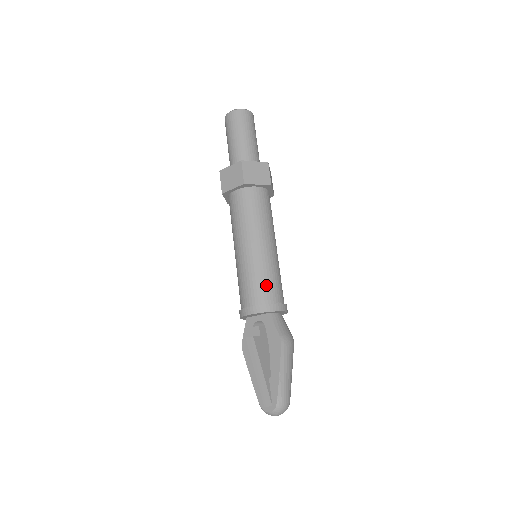
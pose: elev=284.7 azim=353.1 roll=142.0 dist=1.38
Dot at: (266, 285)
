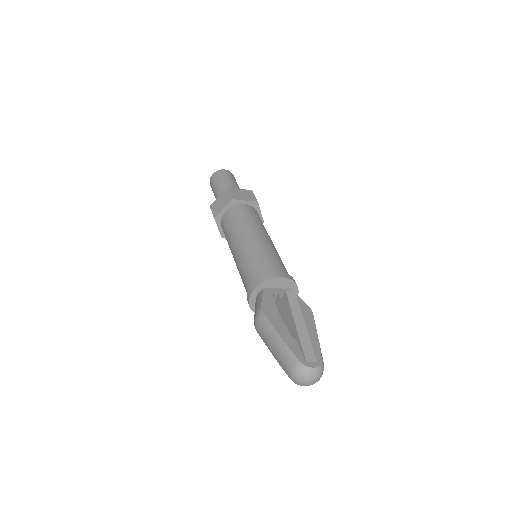
Dot at: occluded
